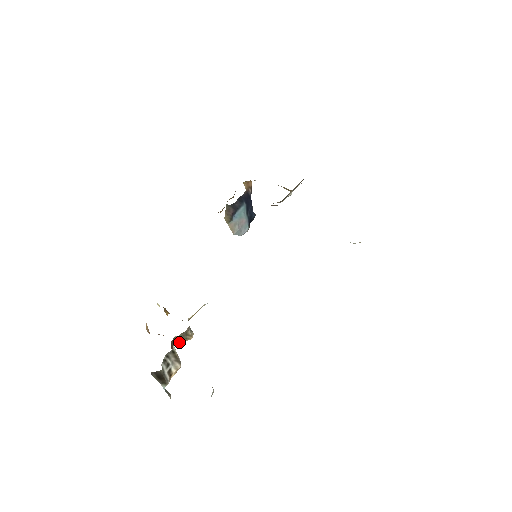
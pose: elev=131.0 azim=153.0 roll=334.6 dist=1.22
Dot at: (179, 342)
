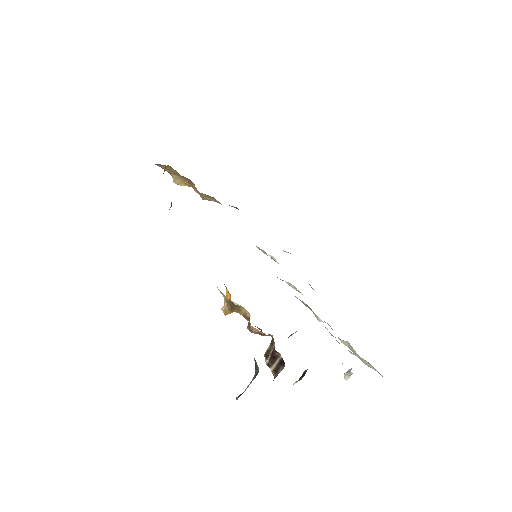
Dot at: occluded
